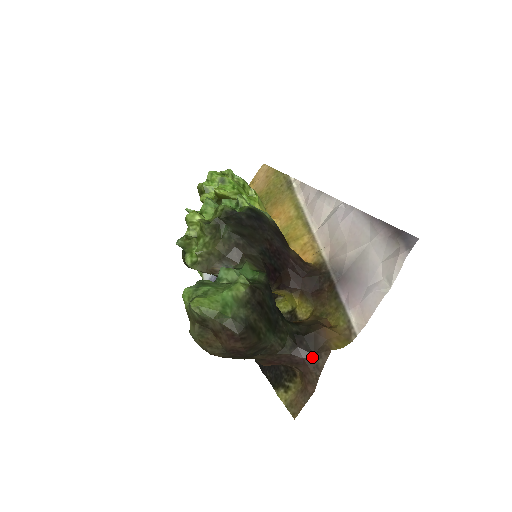
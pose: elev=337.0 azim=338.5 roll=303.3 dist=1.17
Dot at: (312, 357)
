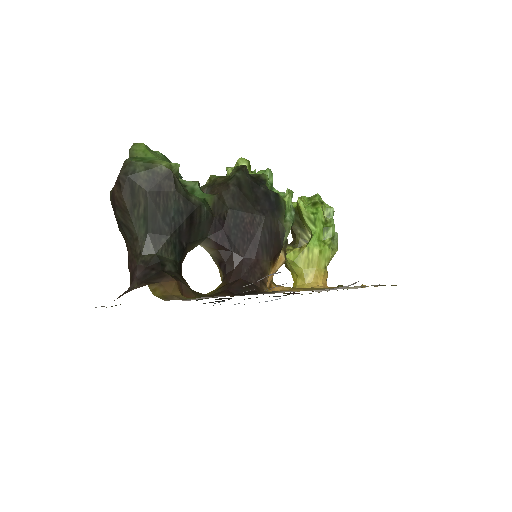
Dot at: (139, 281)
